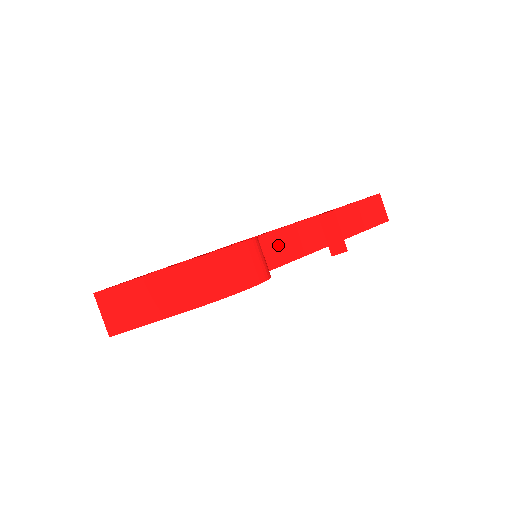
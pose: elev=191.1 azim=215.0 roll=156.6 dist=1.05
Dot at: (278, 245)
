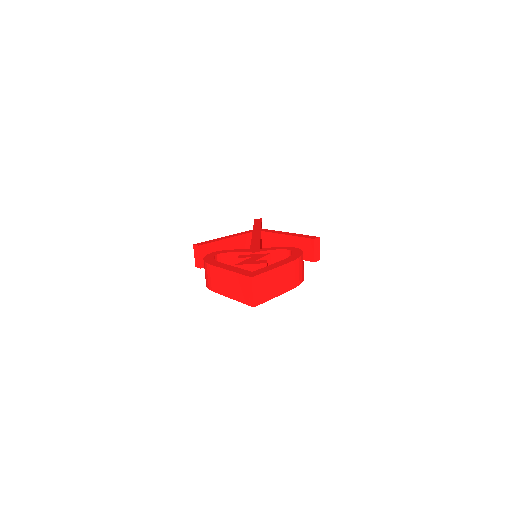
Dot at: occluded
